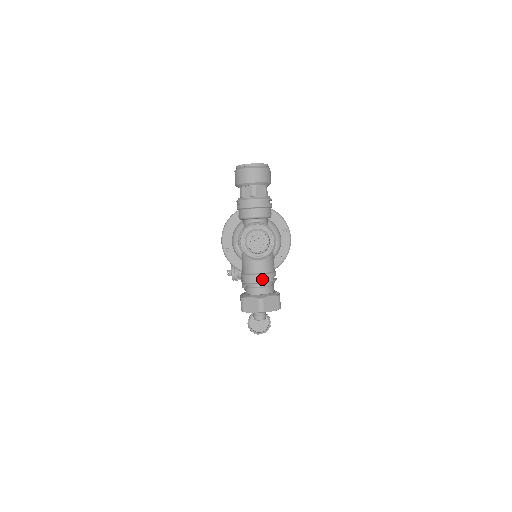
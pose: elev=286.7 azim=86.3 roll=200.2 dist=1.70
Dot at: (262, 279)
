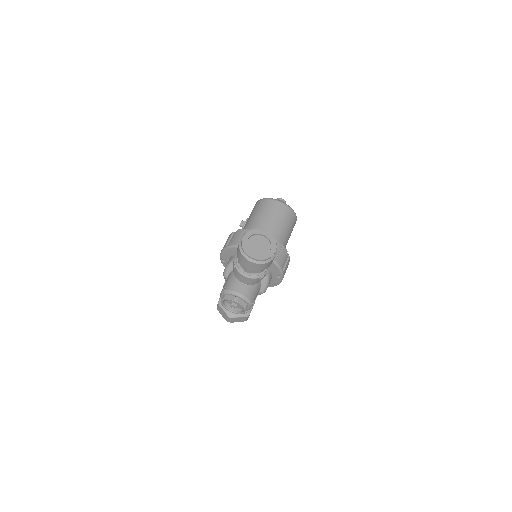
Dot at: occluded
